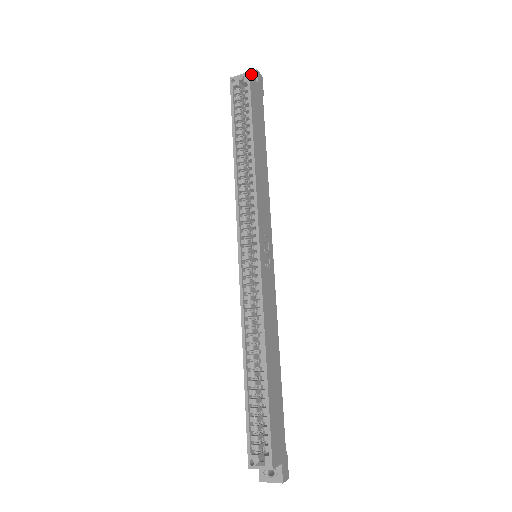
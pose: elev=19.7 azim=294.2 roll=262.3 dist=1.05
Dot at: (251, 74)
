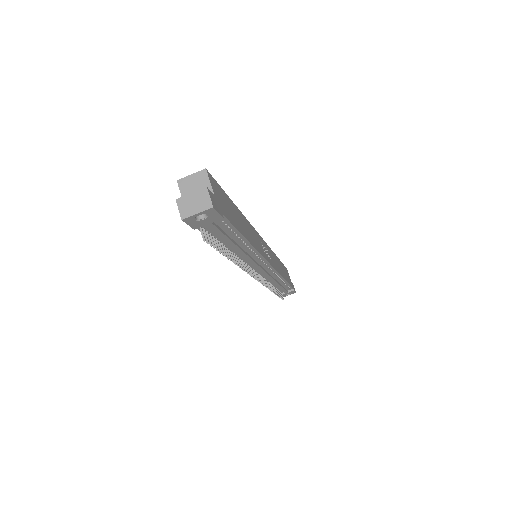
Dot at: occluded
